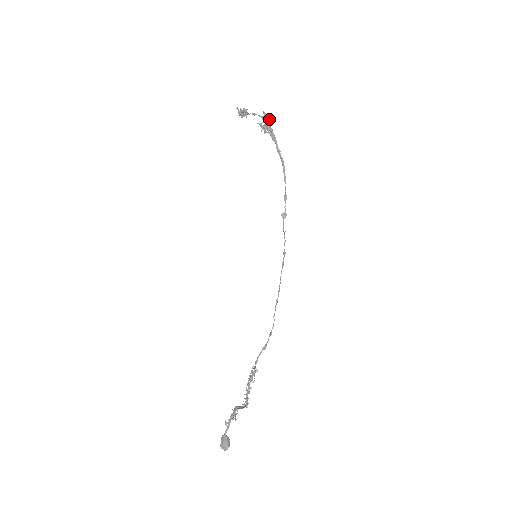
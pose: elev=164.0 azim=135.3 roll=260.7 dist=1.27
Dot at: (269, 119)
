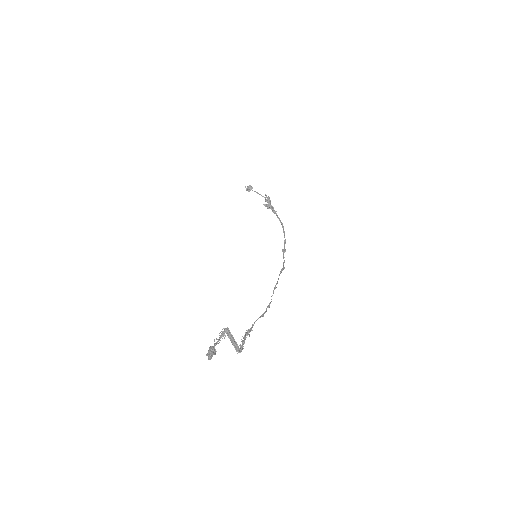
Dot at: occluded
